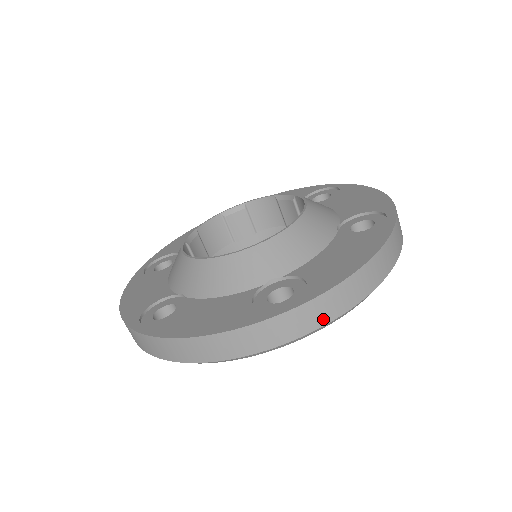
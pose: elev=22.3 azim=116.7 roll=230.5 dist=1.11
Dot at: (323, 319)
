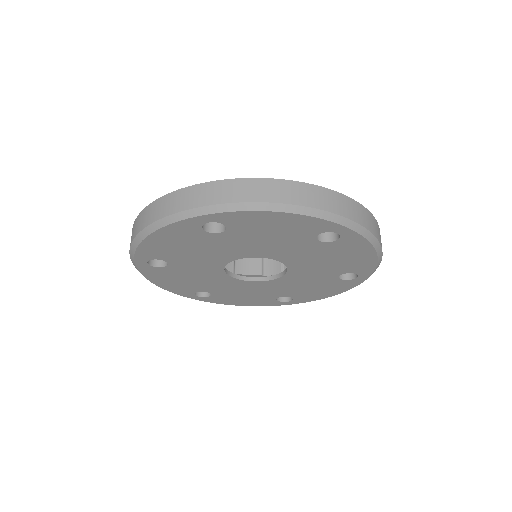
Dot at: (364, 223)
